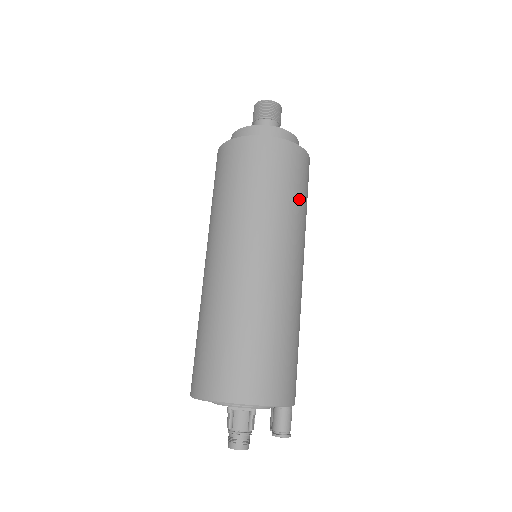
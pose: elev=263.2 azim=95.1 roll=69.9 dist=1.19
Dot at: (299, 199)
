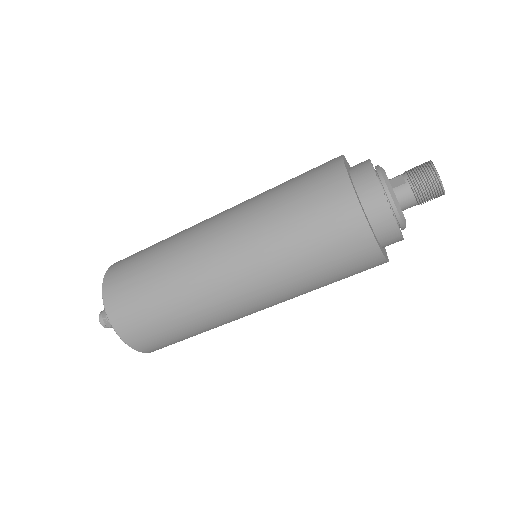
Dot at: occluded
